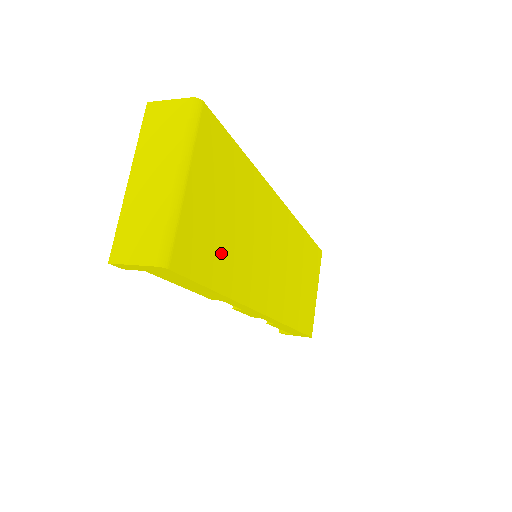
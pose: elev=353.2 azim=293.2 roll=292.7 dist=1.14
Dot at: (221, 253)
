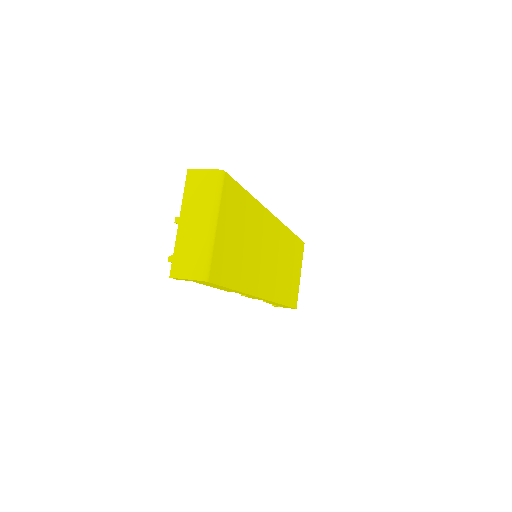
Dot at: (236, 264)
